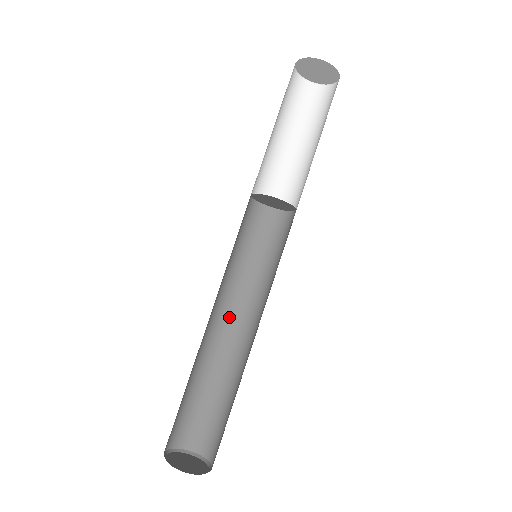
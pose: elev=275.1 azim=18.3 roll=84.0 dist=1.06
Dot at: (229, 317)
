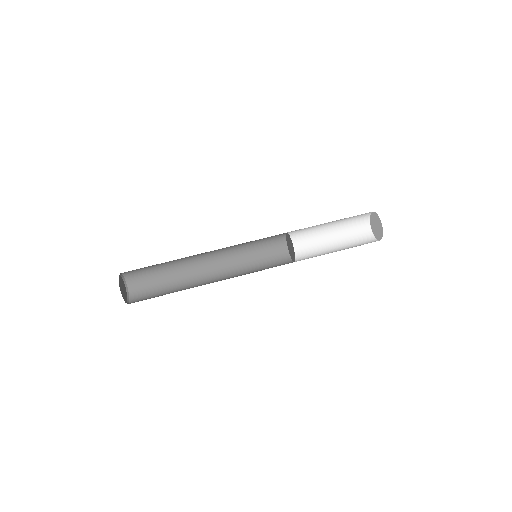
Dot at: (213, 263)
